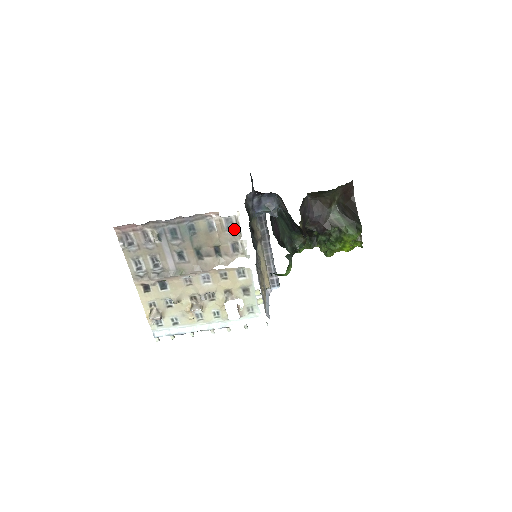
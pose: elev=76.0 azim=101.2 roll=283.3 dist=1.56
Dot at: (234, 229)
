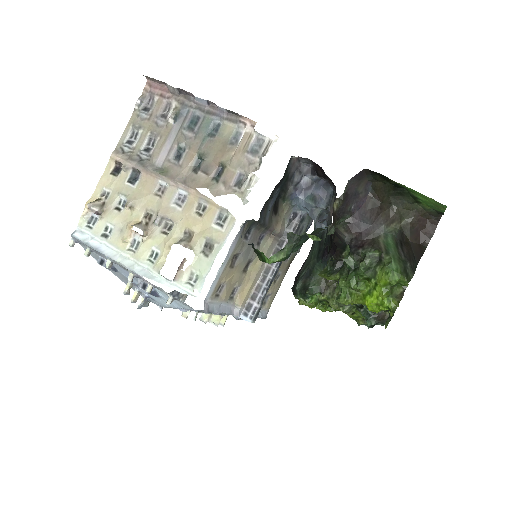
Dot at: (257, 155)
